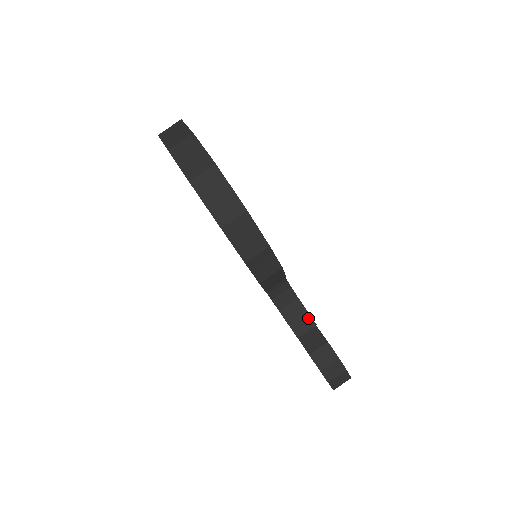
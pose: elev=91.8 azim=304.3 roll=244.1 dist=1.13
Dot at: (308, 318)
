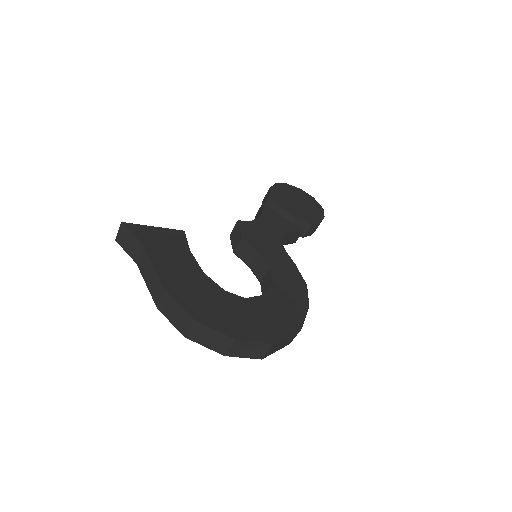
Dot at: (297, 232)
